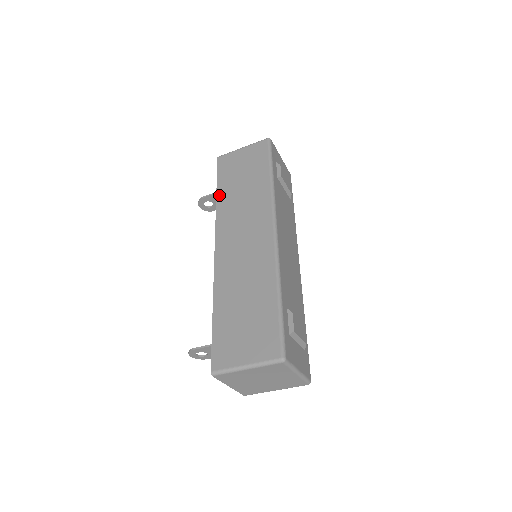
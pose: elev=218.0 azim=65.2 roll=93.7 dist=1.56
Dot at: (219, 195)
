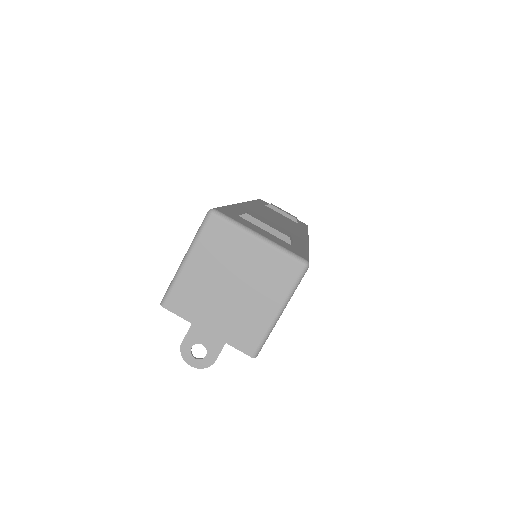
Dot at: occluded
